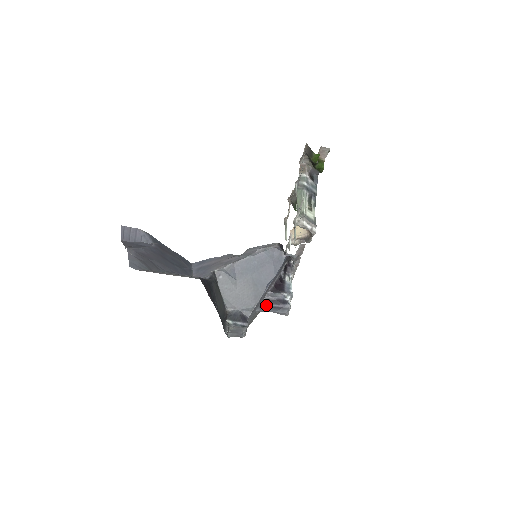
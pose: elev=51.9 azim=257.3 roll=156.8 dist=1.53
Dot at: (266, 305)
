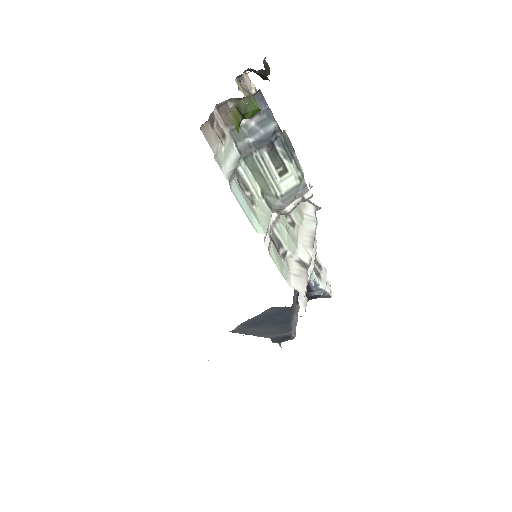
Dot at: occluded
